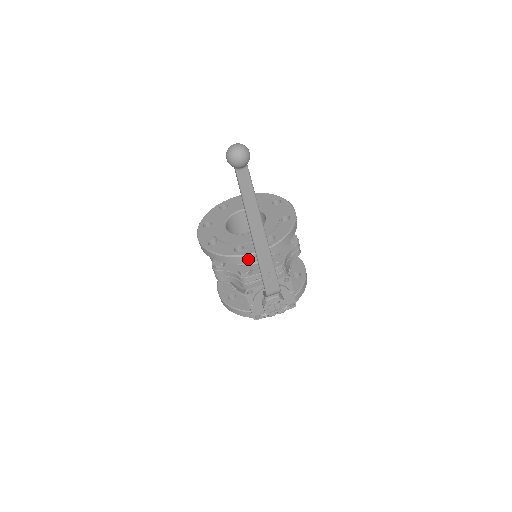
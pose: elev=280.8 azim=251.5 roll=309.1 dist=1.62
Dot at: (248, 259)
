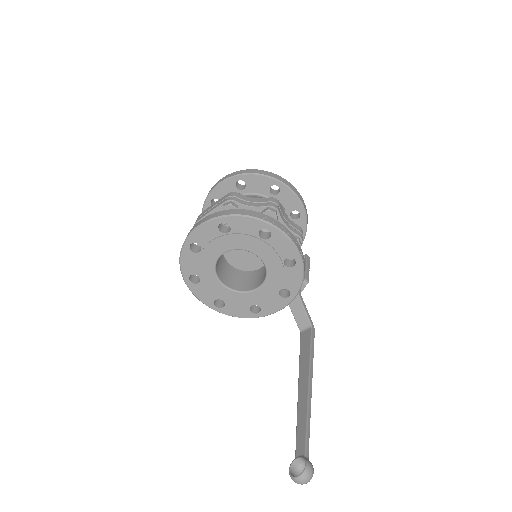
Dot at: occluded
